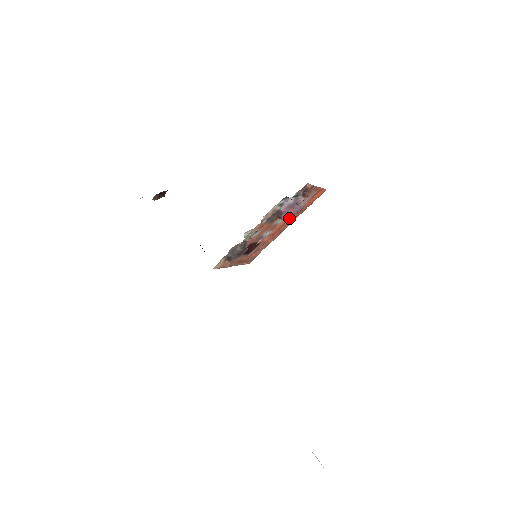
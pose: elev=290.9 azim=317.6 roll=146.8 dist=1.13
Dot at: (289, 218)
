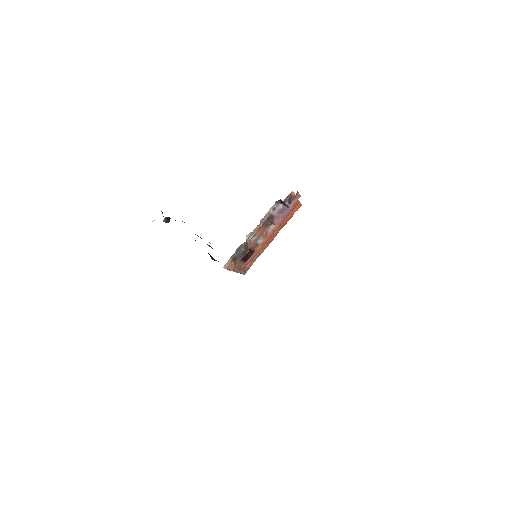
Dot at: (276, 228)
